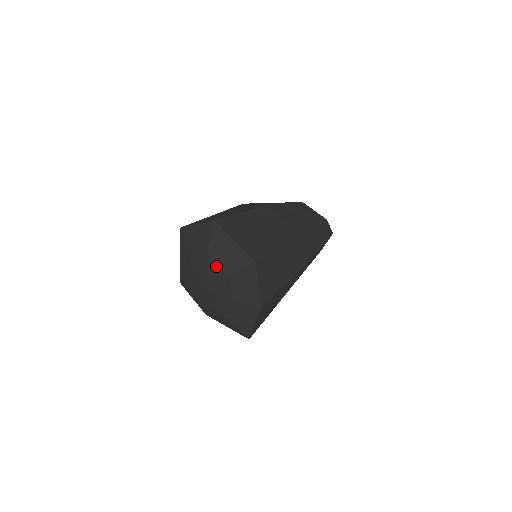
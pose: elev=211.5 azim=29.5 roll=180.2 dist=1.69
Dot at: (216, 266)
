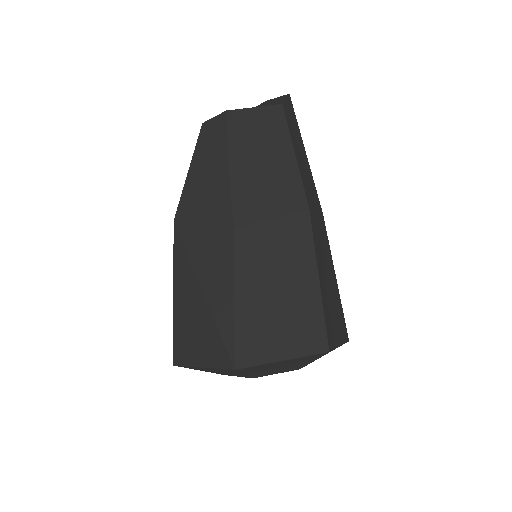
Dot at: occluded
